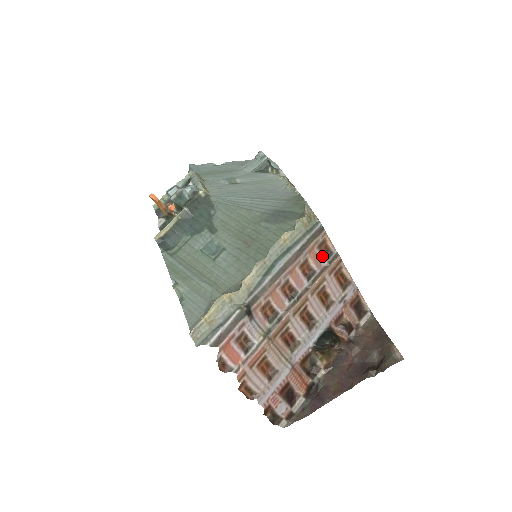
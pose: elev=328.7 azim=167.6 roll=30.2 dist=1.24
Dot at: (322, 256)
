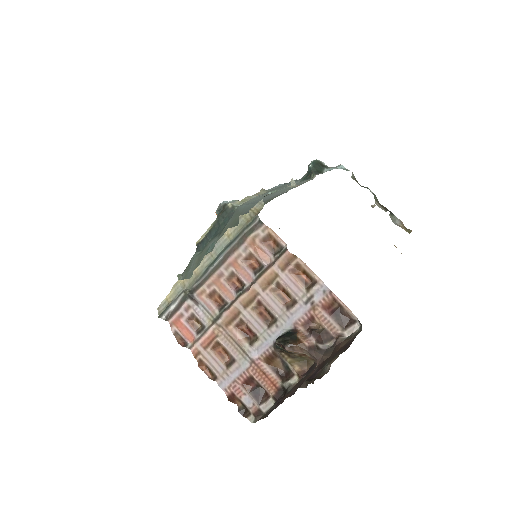
Dot at: (270, 251)
